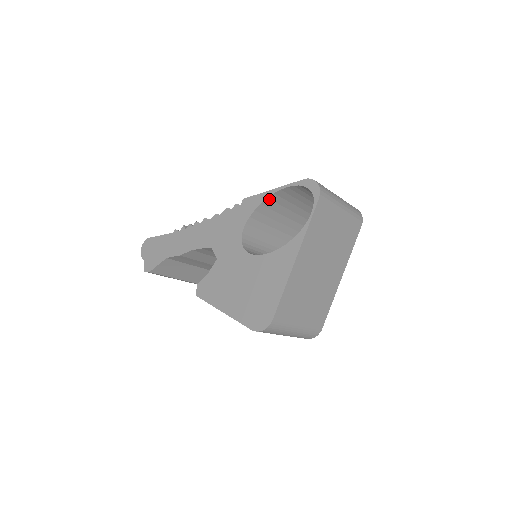
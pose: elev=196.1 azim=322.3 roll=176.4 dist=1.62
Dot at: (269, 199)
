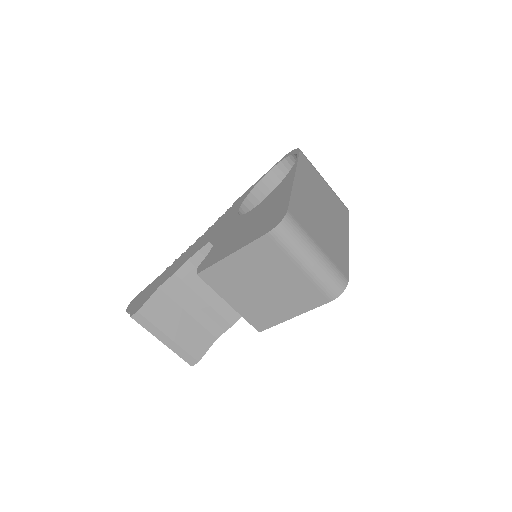
Dot at: (257, 188)
